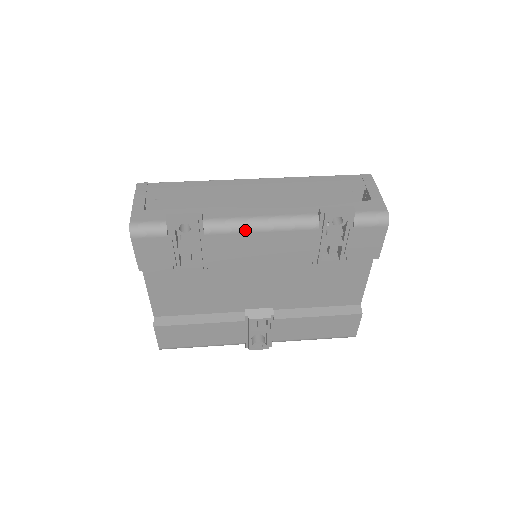
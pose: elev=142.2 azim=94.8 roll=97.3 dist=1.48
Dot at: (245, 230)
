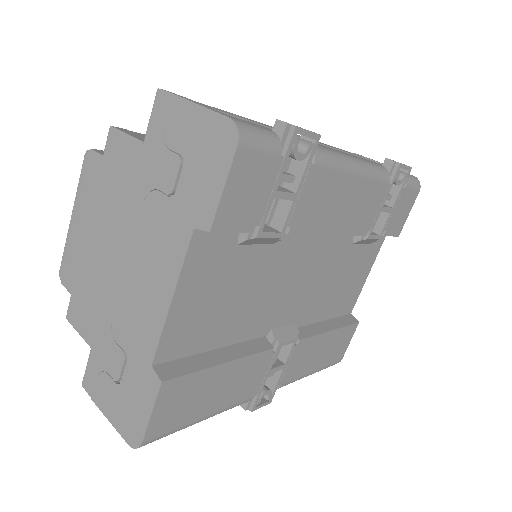
Dot at: (346, 168)
